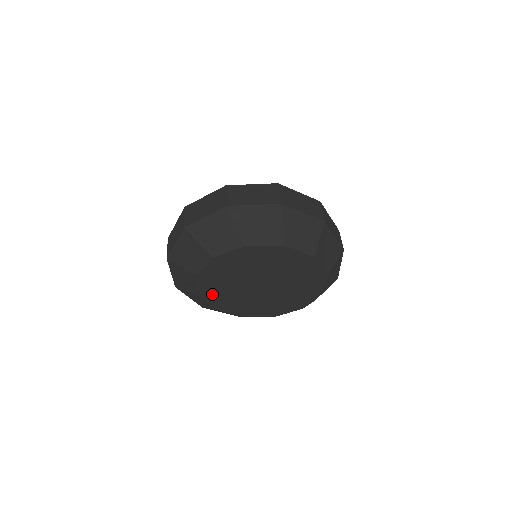
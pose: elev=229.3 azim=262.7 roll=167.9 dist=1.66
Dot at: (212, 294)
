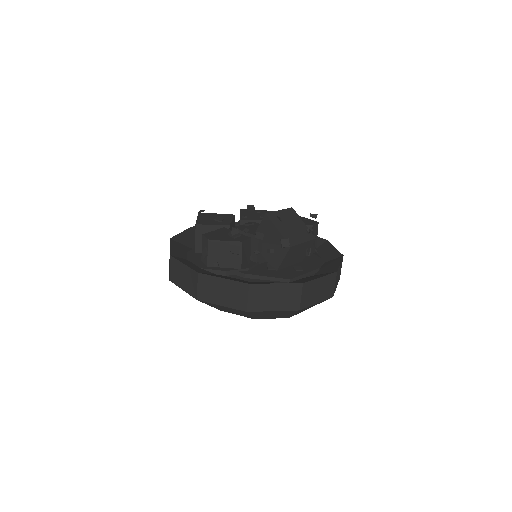
Dot at: occluded
